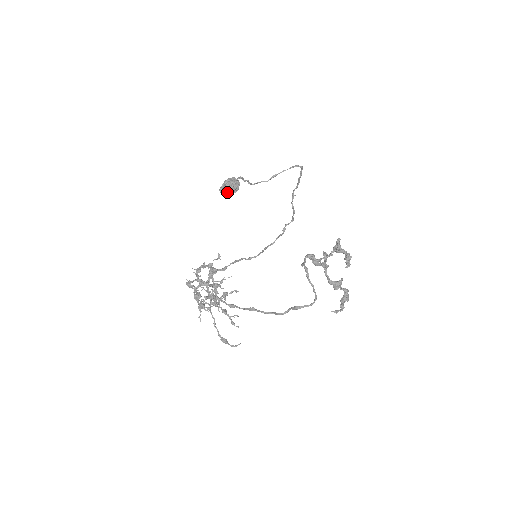
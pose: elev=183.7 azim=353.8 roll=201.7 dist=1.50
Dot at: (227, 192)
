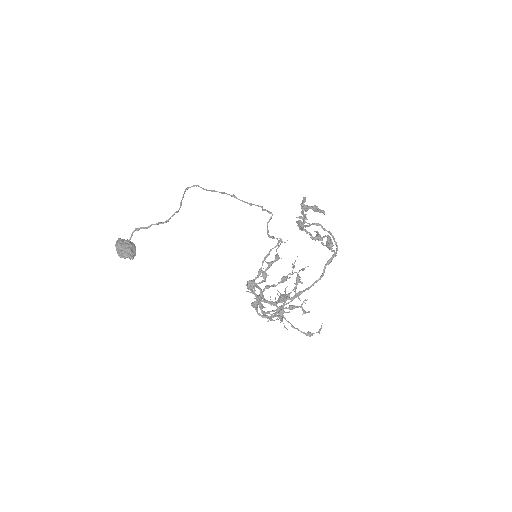
Dot at: (132, 252)
